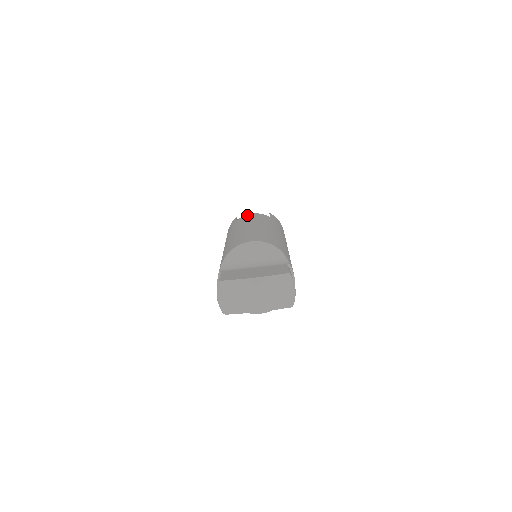
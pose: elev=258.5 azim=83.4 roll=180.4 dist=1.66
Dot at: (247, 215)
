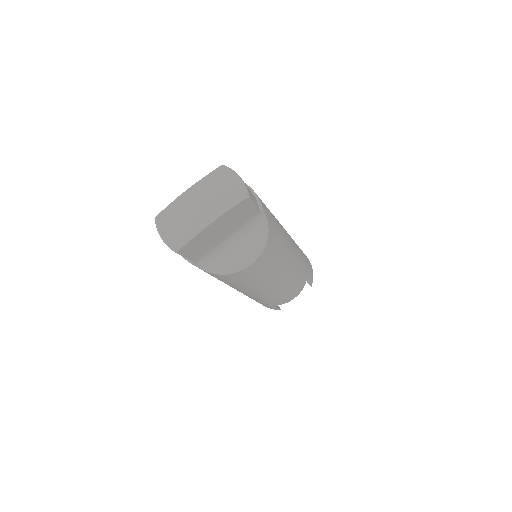
Dot at: occluded
